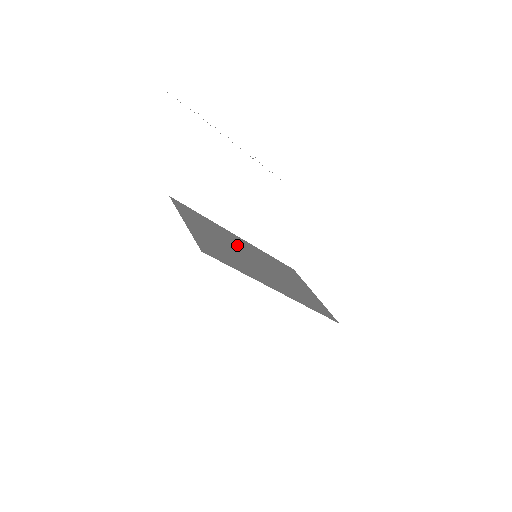
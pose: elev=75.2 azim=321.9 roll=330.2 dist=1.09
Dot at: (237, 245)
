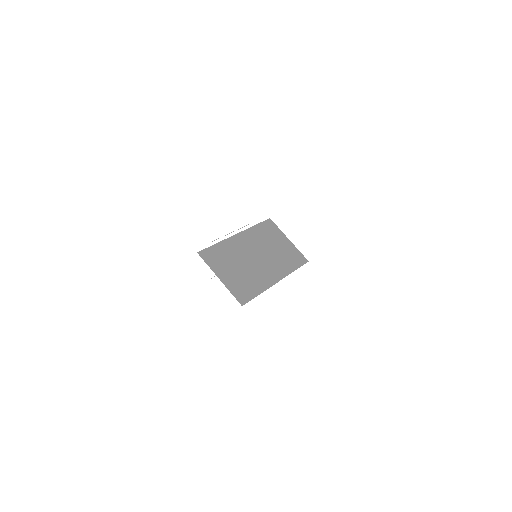
Dot at: (243, 253)
